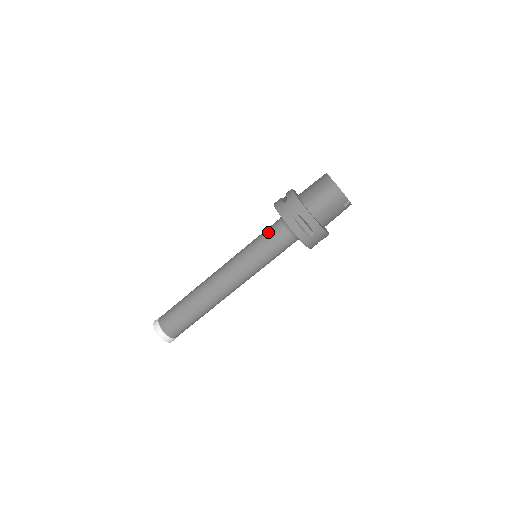
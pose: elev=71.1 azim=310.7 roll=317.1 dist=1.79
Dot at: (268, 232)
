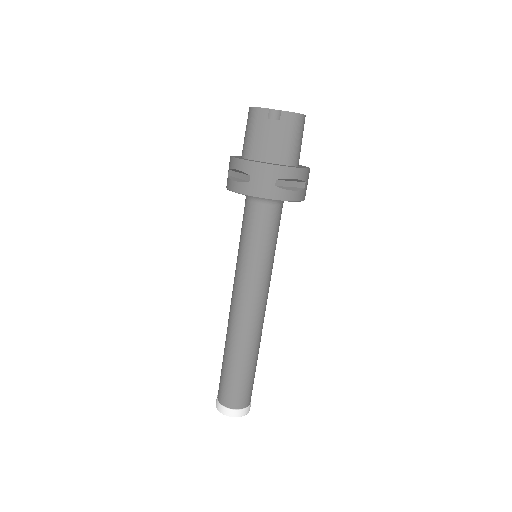
Dot at: occluded
